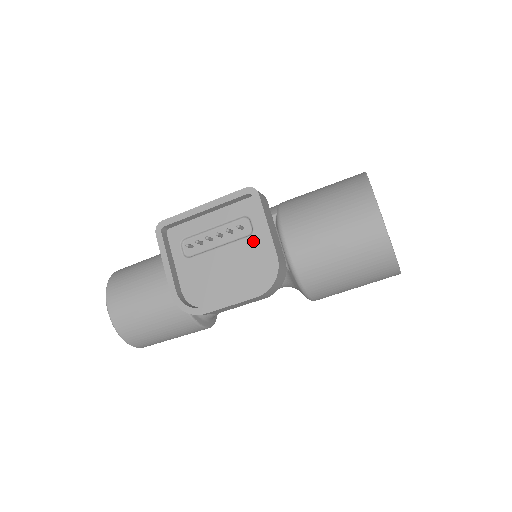
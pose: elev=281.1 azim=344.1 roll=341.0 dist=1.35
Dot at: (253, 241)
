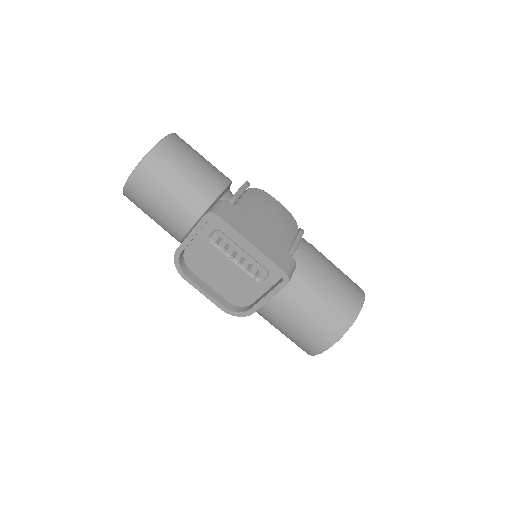
Dot at: (255, 285)
